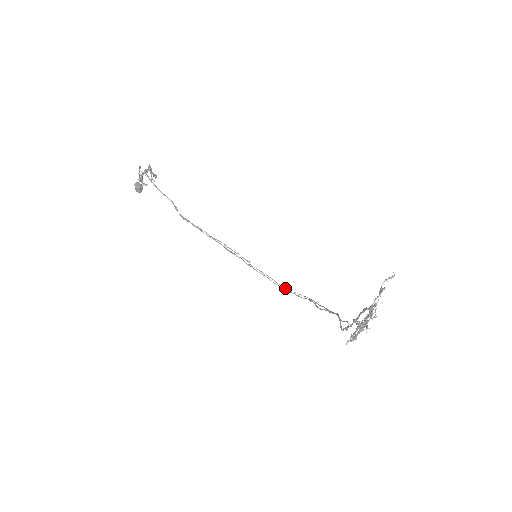
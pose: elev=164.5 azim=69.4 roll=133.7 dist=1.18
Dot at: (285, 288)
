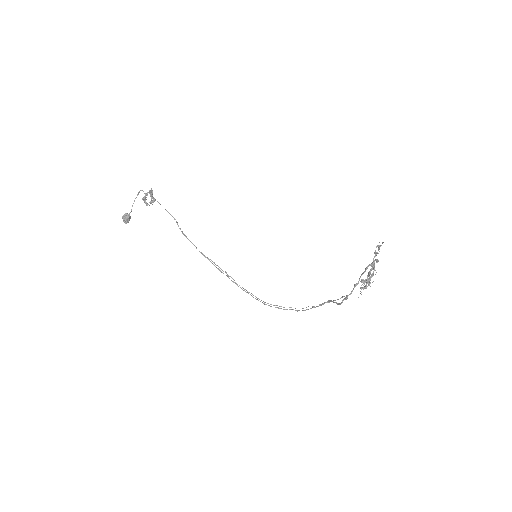
Dot at: (267, 303)
